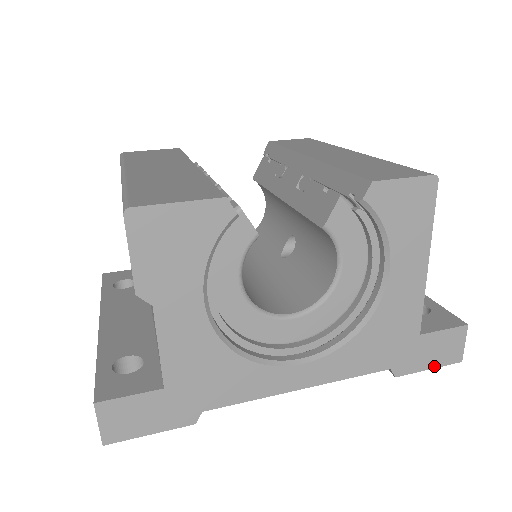
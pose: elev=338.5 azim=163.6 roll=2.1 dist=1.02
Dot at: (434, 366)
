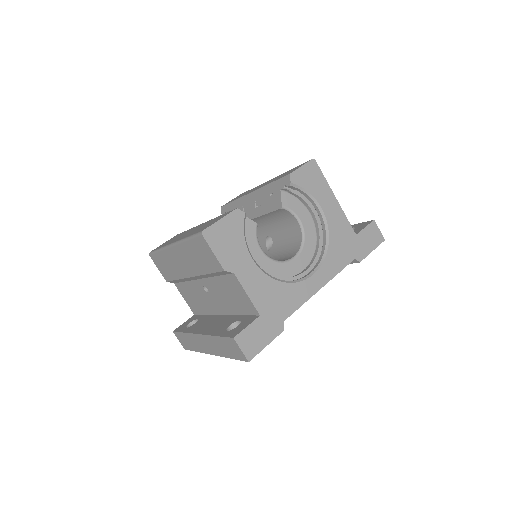
Dot at: (374, 248)
